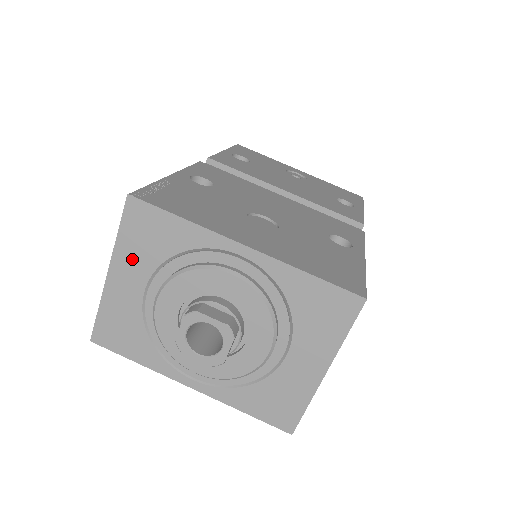
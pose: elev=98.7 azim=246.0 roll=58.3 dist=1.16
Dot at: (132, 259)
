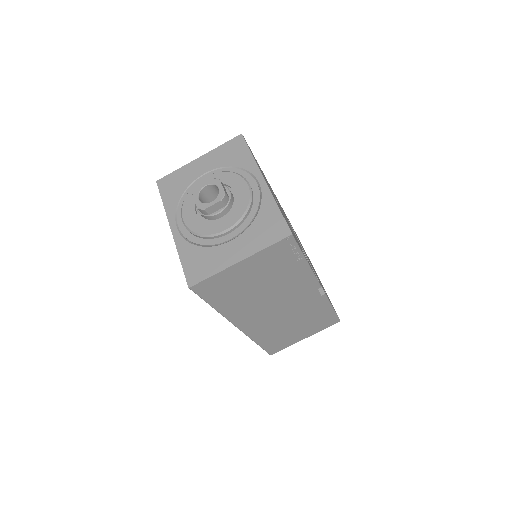
Dot at: (215, 158)
